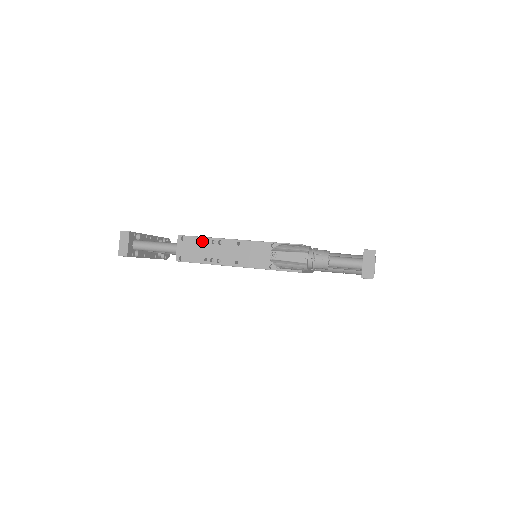
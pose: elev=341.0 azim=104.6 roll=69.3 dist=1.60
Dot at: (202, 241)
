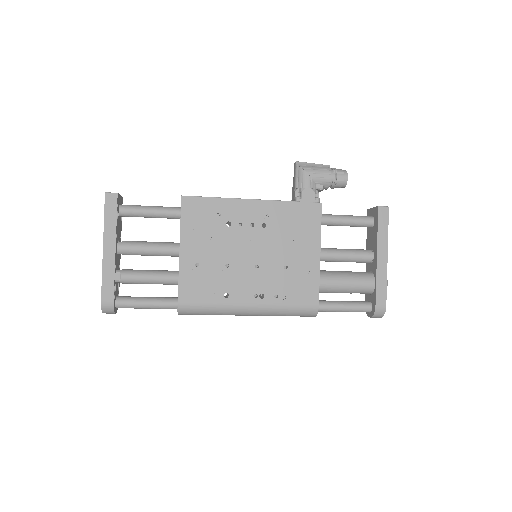
Dot at: occluded
